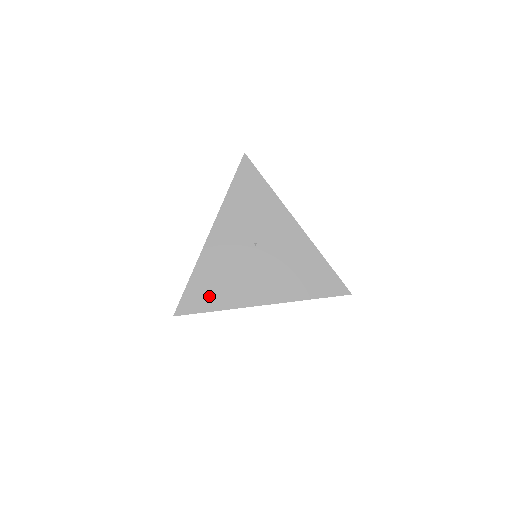
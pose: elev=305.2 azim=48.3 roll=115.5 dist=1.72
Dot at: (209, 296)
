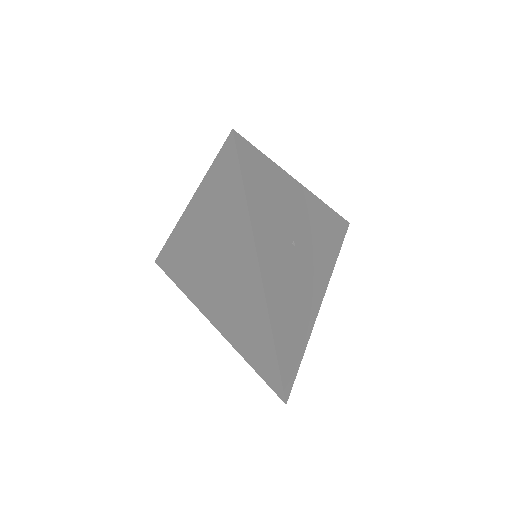
Dot at: (295, 344)
